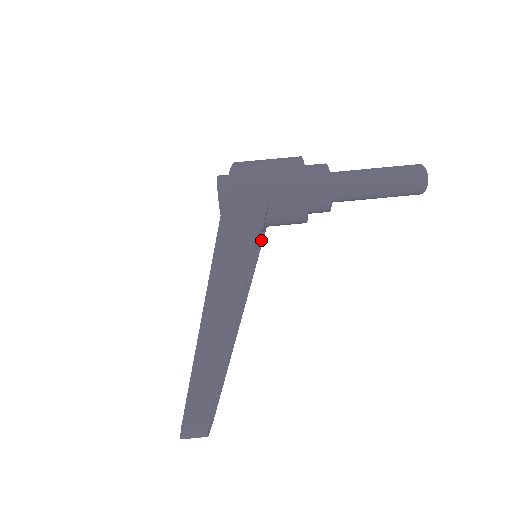
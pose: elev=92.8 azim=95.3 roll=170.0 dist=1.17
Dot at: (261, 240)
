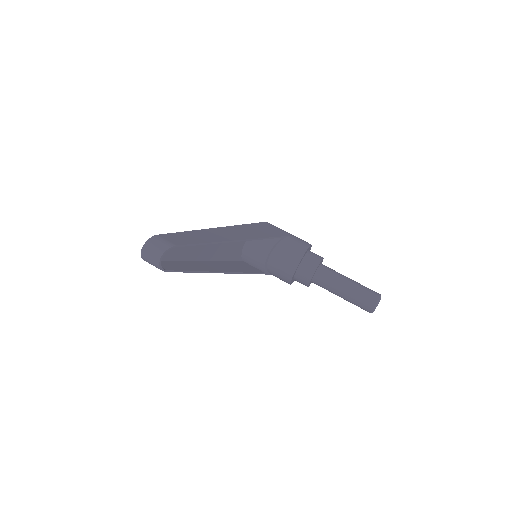
Dot at: (258, 272)
